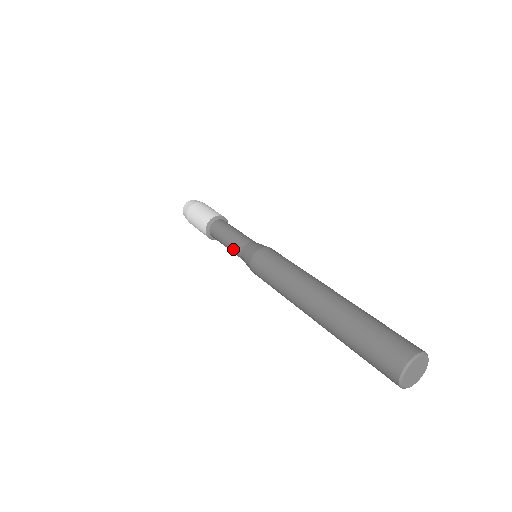
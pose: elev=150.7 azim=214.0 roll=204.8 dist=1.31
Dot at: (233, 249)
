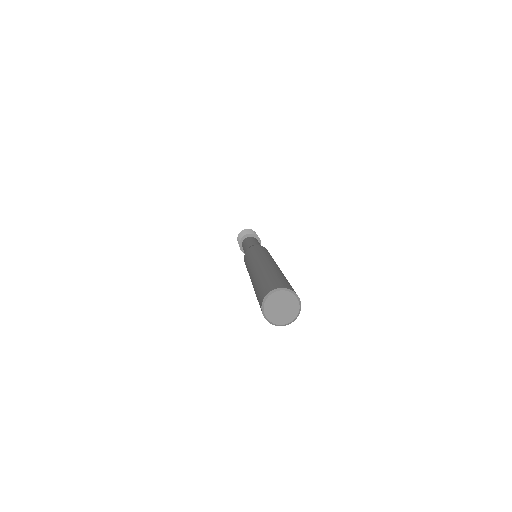
Dot at: occluded
